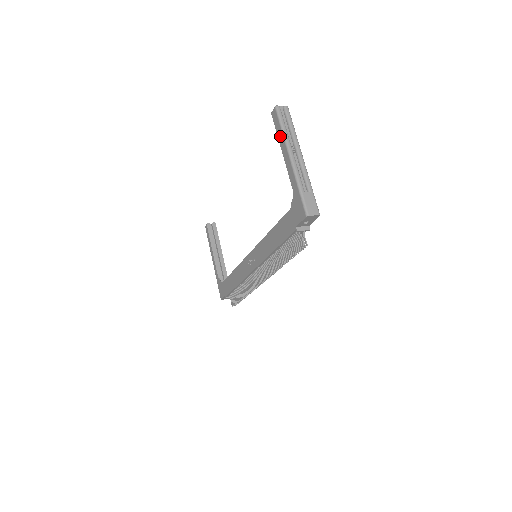
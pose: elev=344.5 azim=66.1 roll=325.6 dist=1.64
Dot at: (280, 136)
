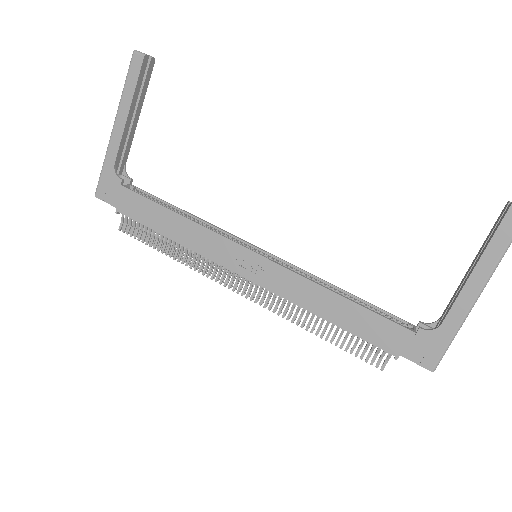
Dot at: (493, 253)
